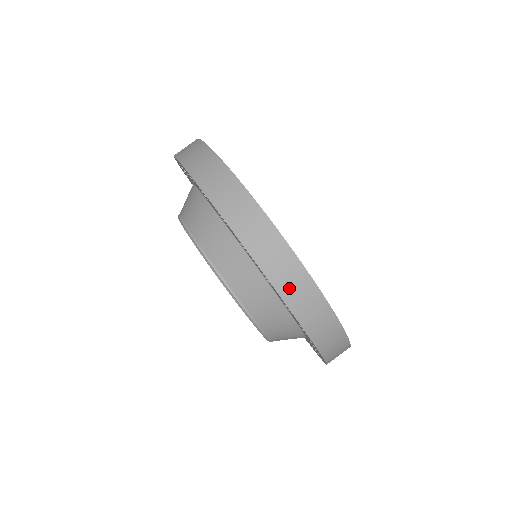
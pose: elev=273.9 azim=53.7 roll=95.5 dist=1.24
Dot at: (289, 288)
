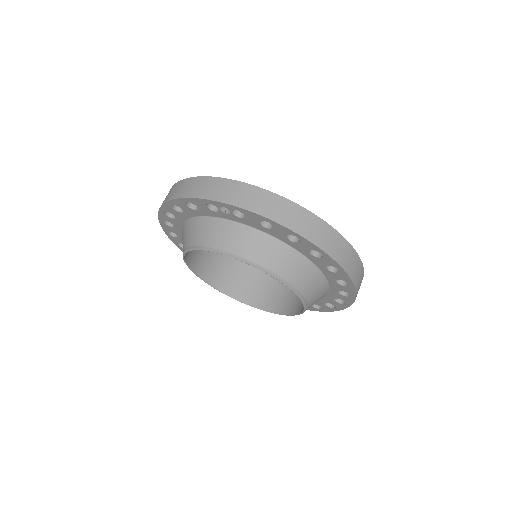
Dot at: (252, 203)
